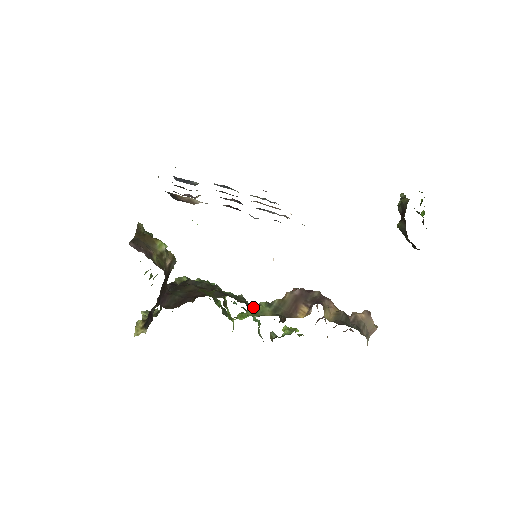
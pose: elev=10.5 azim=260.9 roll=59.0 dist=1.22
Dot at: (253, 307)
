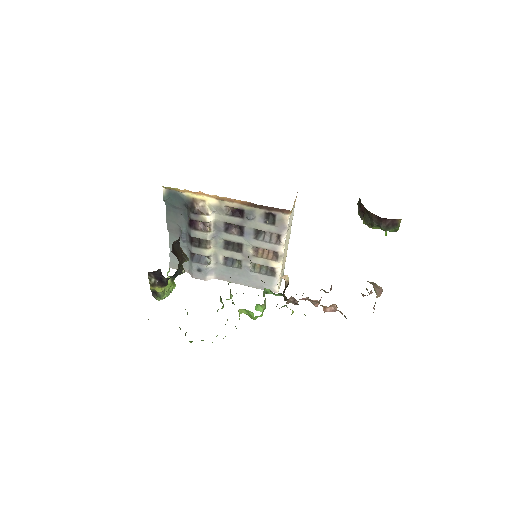
Dot at: occluded
